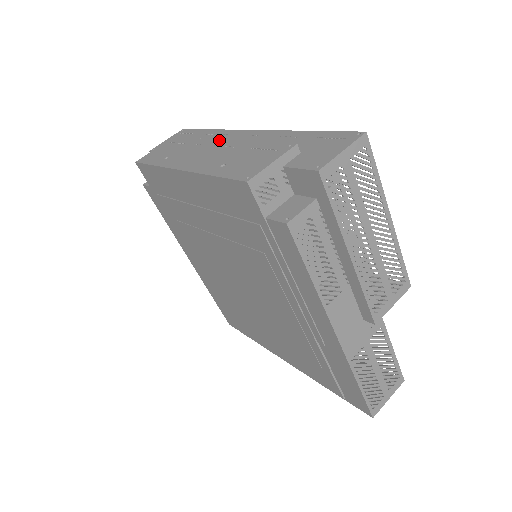
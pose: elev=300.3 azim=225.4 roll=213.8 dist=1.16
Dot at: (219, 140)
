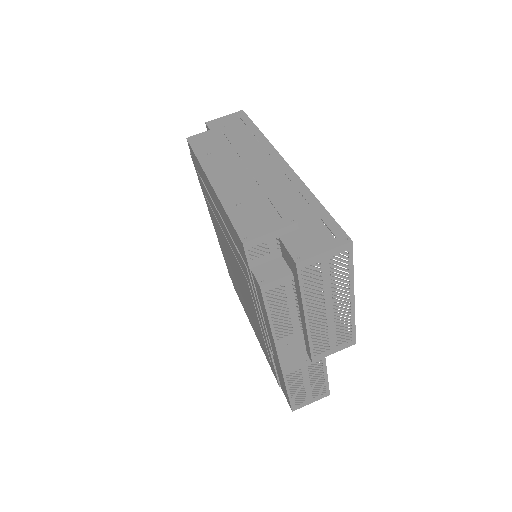
Dot at: (254, 163)
